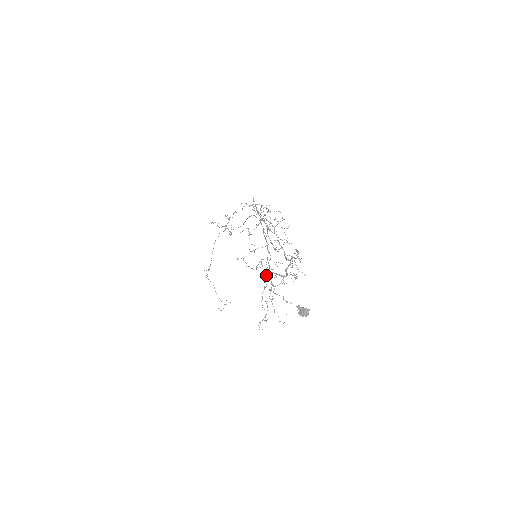
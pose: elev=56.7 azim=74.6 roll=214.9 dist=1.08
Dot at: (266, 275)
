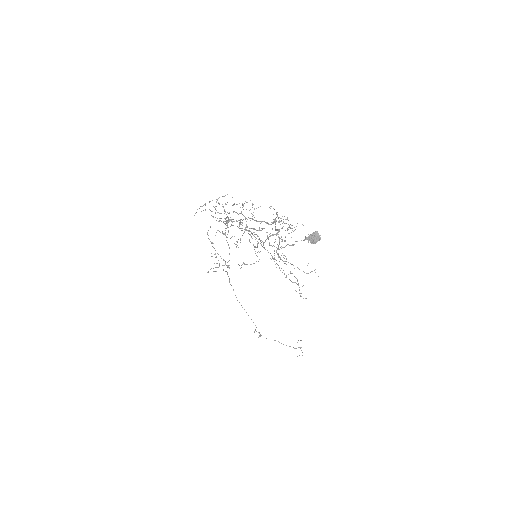
Dot at: occluded
